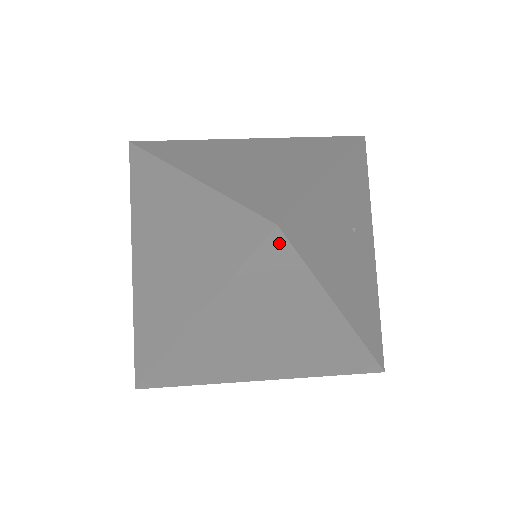
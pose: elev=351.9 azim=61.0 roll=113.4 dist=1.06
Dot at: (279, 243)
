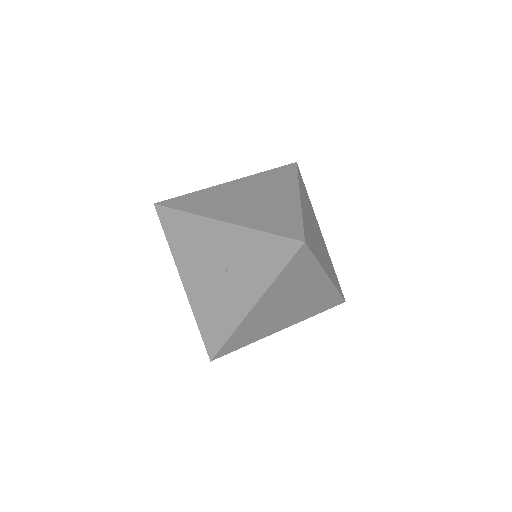
Dot at: (299, 171)
